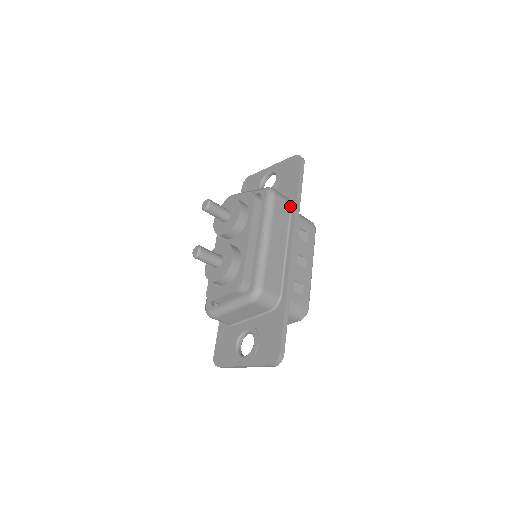
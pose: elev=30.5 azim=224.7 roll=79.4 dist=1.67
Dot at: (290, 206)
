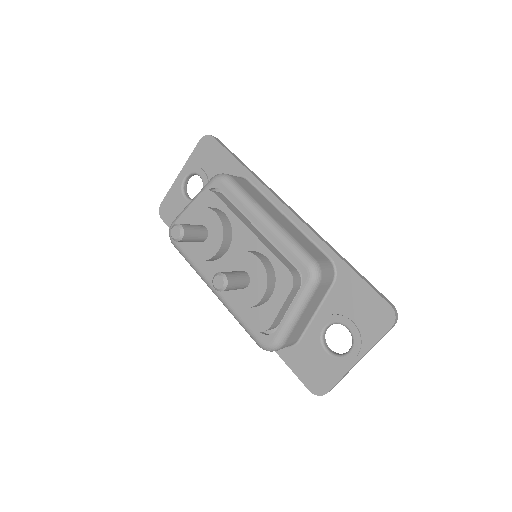
Dot at: (247, 181)
